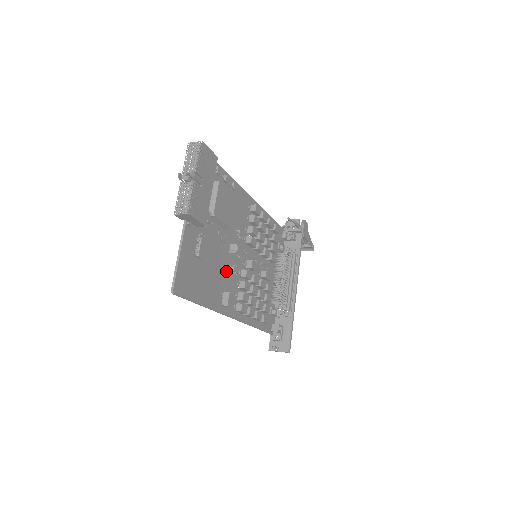
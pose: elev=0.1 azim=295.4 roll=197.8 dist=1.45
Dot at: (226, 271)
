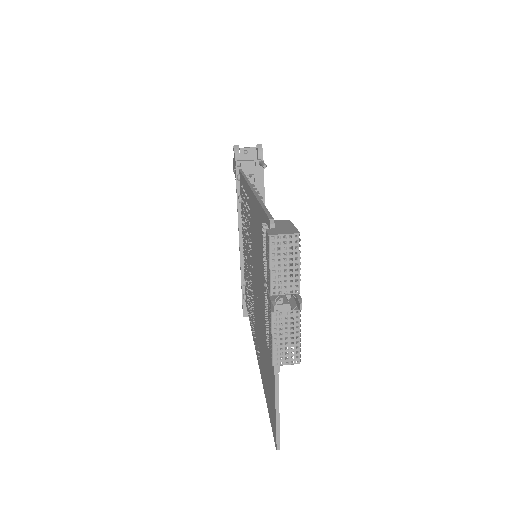
Dot at: occluded
